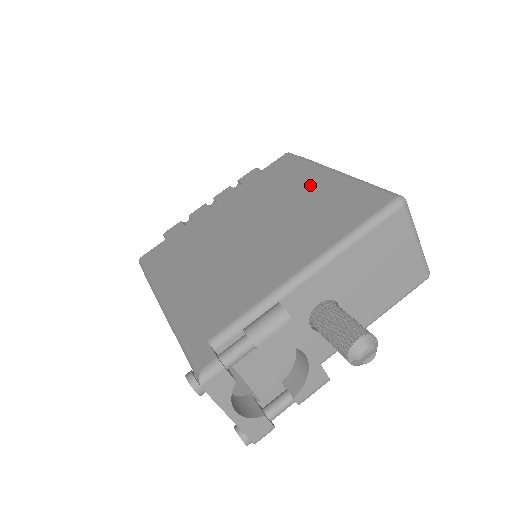
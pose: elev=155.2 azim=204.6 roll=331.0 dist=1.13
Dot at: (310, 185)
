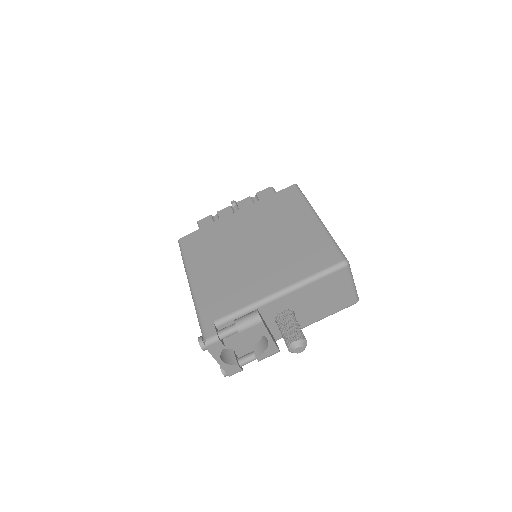
Dot at: (299, 225)
